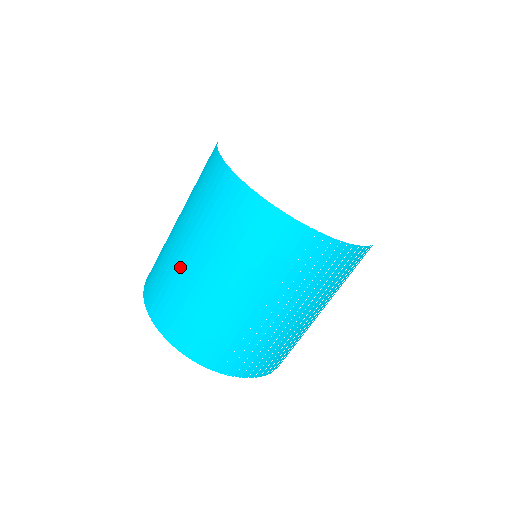
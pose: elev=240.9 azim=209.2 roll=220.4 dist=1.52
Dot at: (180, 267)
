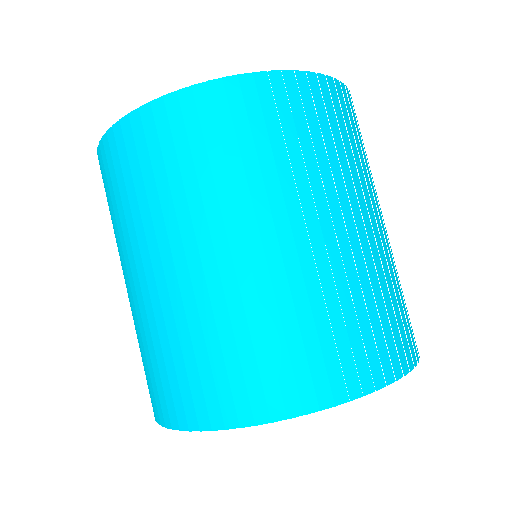
Dot at: (287, 272)
